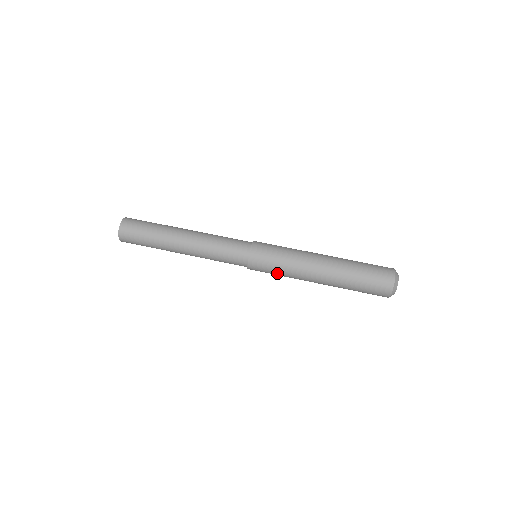
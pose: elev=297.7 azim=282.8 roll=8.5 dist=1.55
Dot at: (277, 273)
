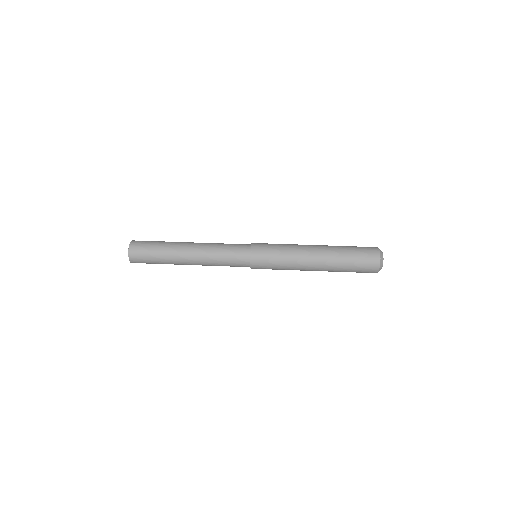
Dot at: (277, 268)
